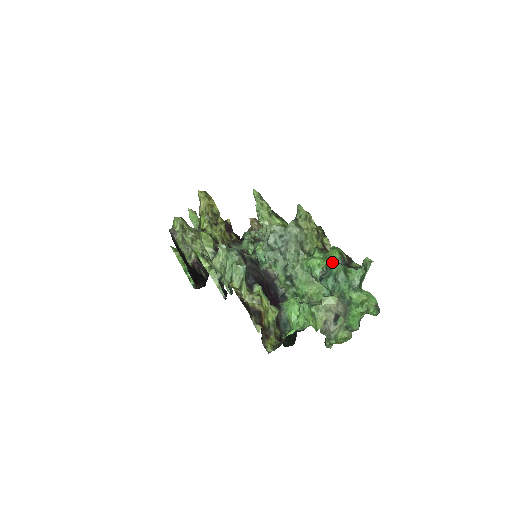
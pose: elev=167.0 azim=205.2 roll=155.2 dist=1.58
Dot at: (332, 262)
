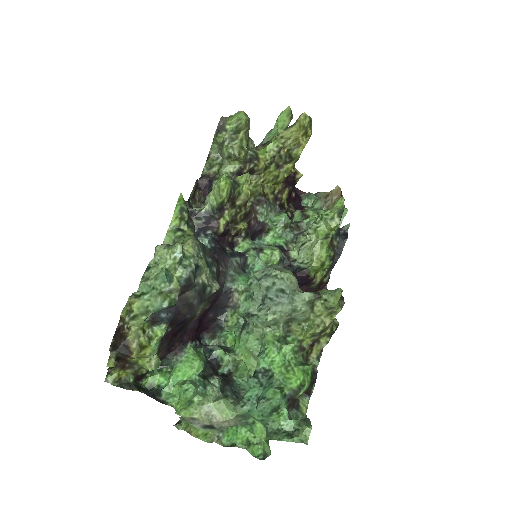
Dot at: (282, 382)
